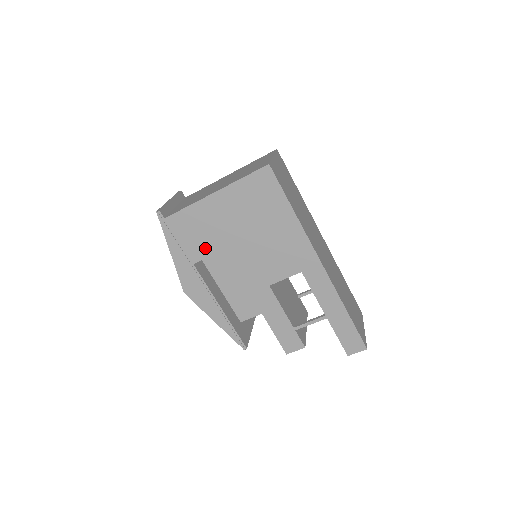
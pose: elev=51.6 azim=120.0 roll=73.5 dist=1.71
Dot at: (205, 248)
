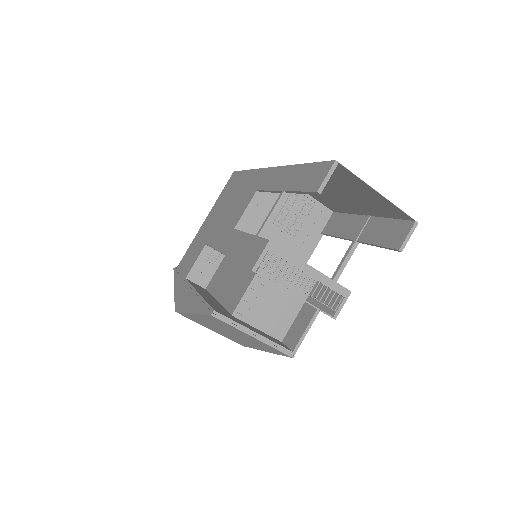
Dot at: (195, 258)
